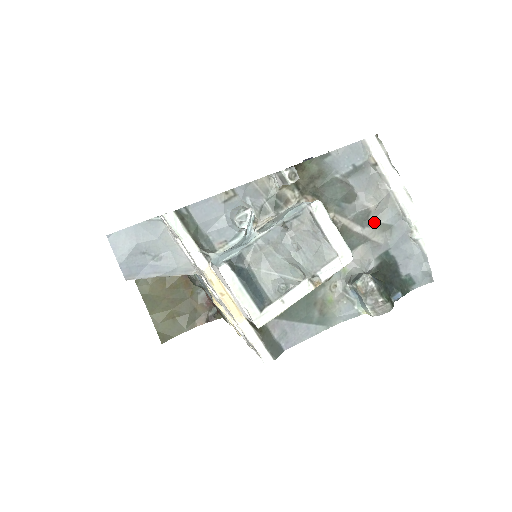
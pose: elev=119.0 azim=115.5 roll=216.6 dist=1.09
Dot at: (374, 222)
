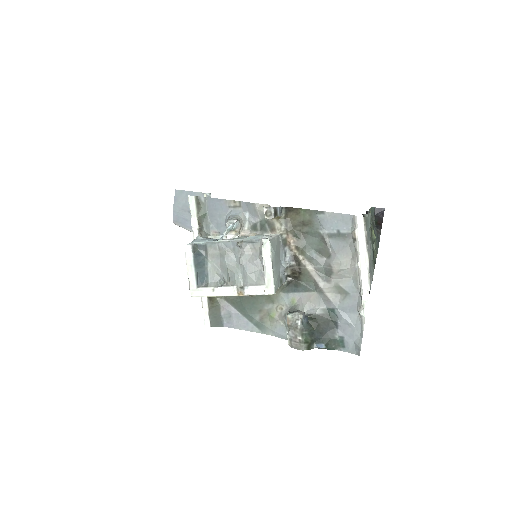
Dot at: (334, 282)
